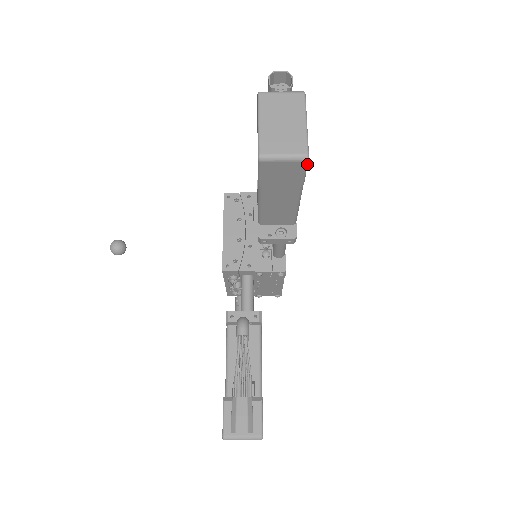
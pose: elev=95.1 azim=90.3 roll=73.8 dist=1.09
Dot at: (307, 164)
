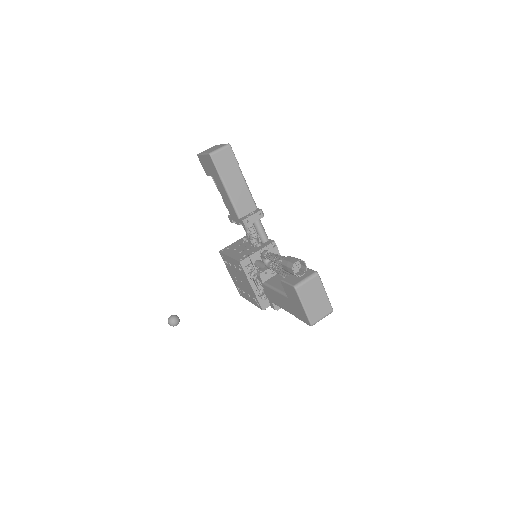
Dot at: occluded
